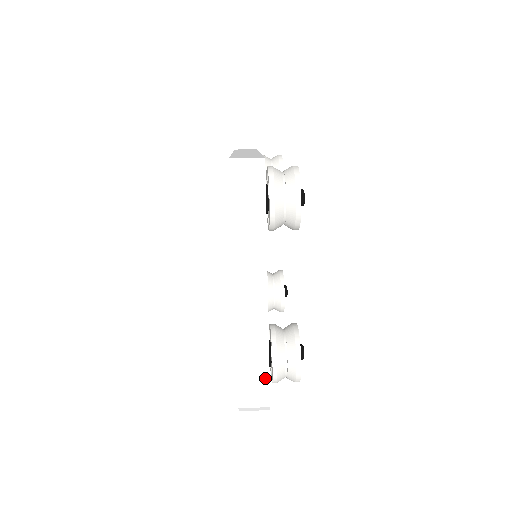
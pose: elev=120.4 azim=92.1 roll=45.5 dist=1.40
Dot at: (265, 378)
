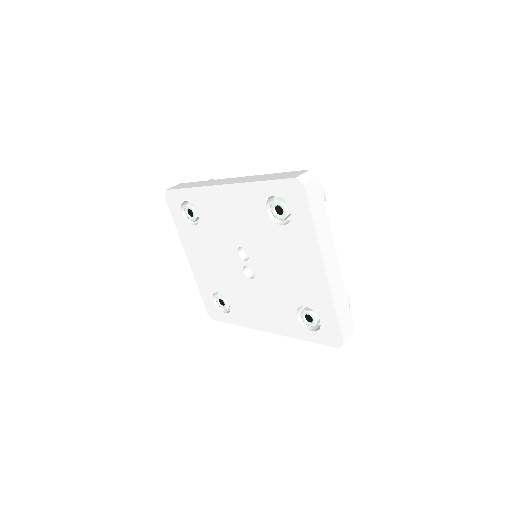
Dot at: (349, 314)
